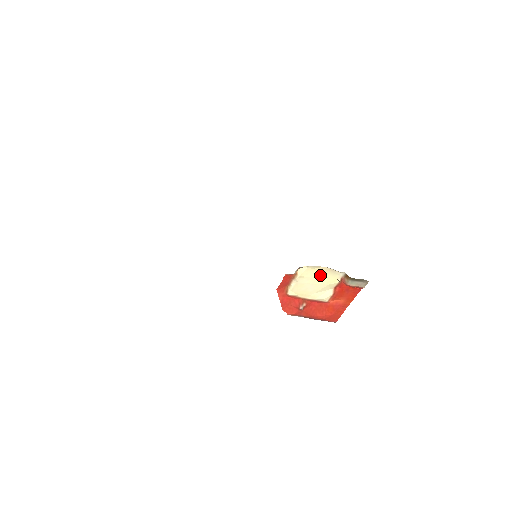
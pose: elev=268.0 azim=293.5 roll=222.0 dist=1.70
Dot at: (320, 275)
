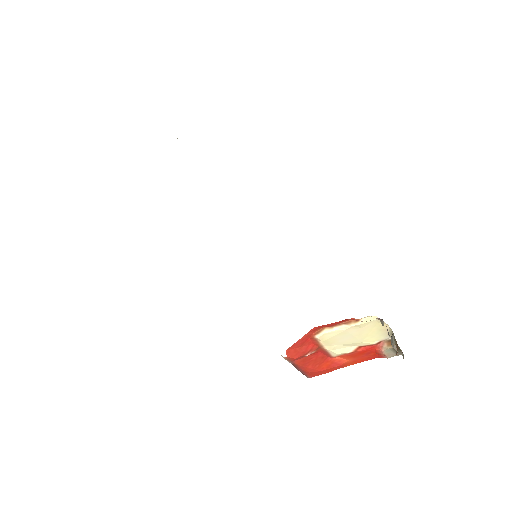
Dot at: (371, 331)
